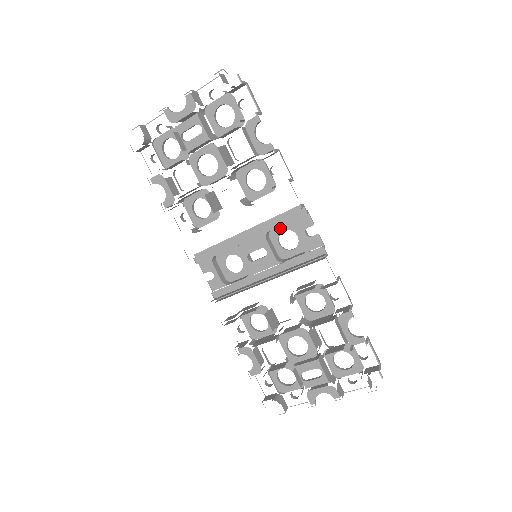
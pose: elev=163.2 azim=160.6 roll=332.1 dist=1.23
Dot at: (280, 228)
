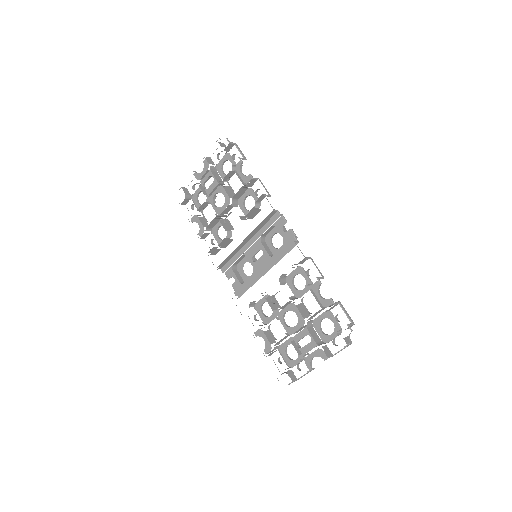
Dot at: (271, 234)
